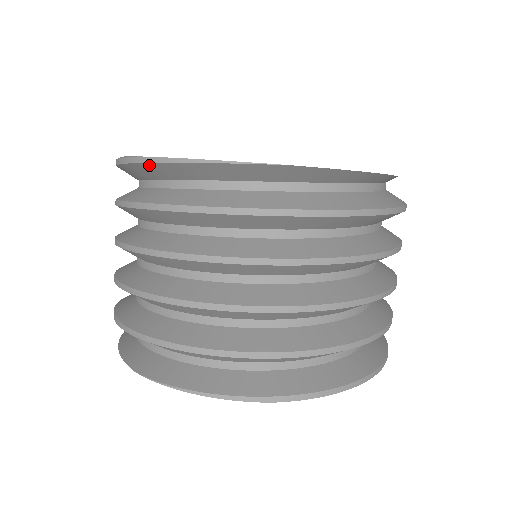
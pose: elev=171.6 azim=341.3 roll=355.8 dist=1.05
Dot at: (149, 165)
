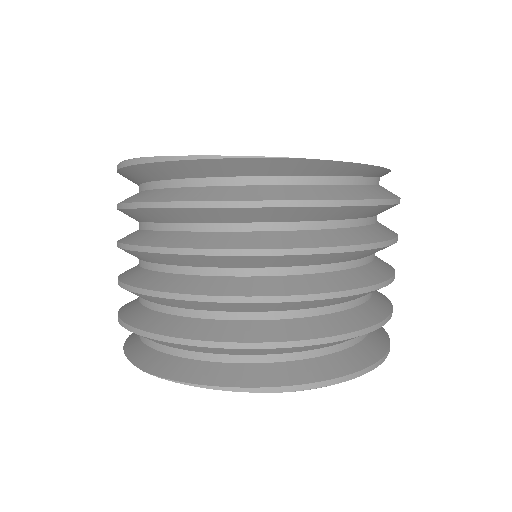
Dot at: (155, 165)
